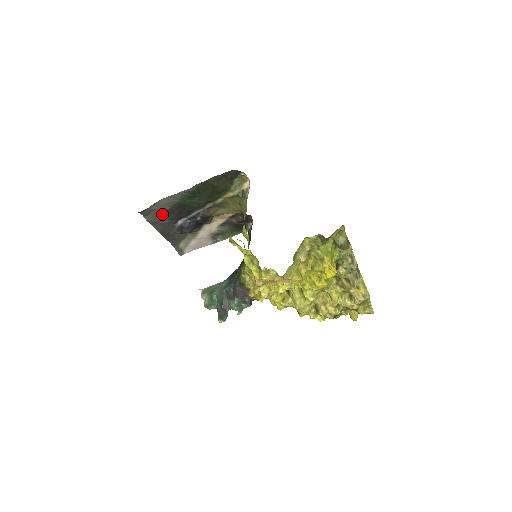
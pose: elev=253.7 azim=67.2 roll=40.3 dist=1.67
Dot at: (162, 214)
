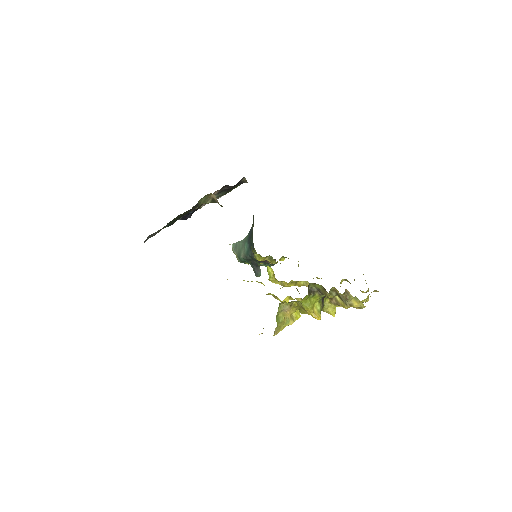
Dot at: (158, 231)
